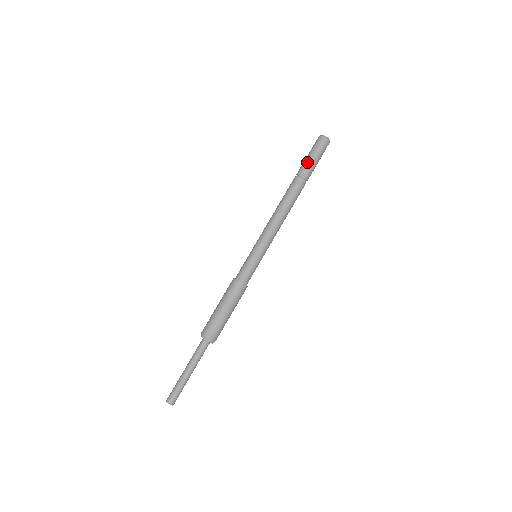
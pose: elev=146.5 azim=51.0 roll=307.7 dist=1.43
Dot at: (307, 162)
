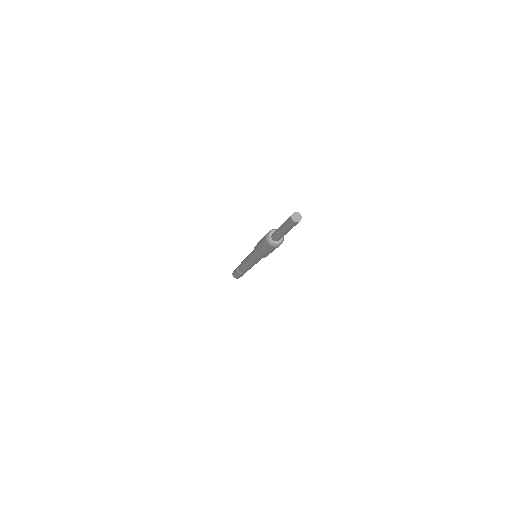
Dot at: occluded
